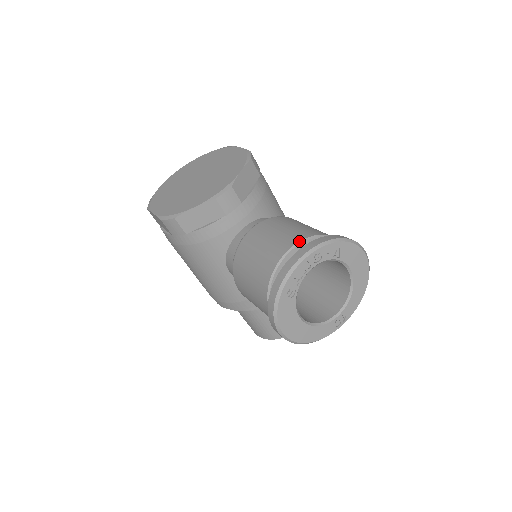
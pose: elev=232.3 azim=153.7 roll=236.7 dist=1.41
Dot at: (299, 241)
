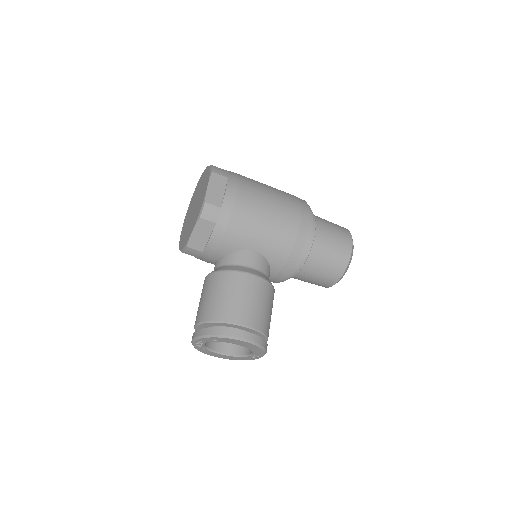
Dot at: (198, 323)
